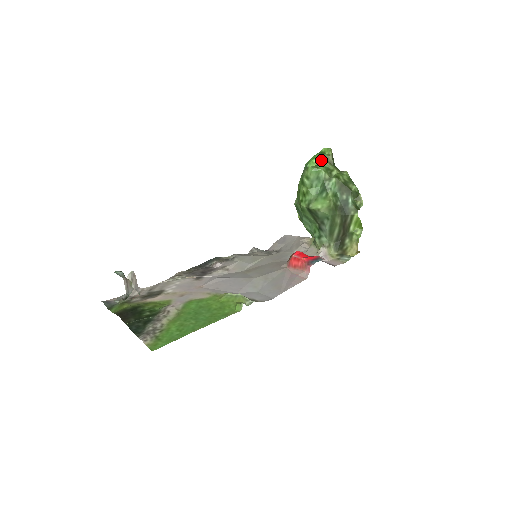
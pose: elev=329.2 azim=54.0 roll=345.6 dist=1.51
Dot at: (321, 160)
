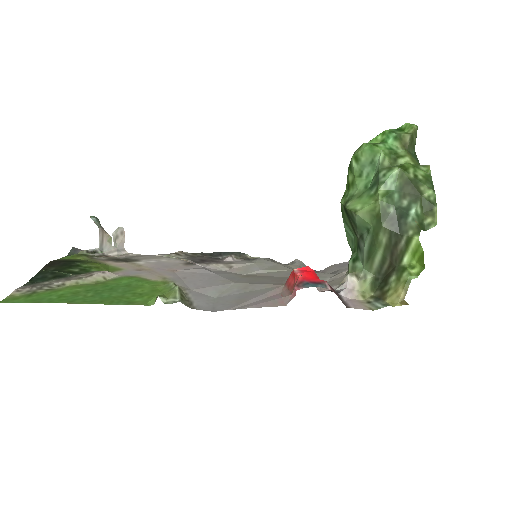
Dot at: (389, 137)
